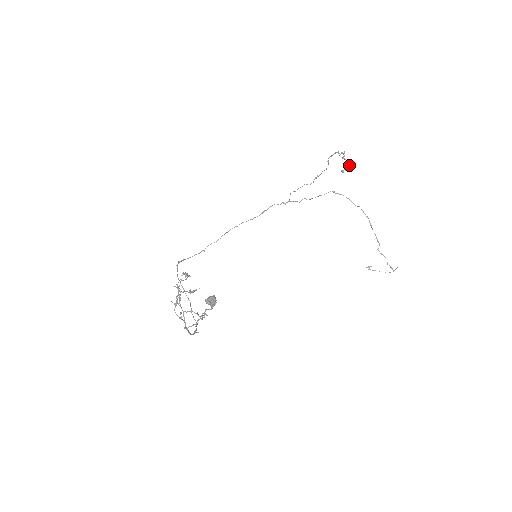
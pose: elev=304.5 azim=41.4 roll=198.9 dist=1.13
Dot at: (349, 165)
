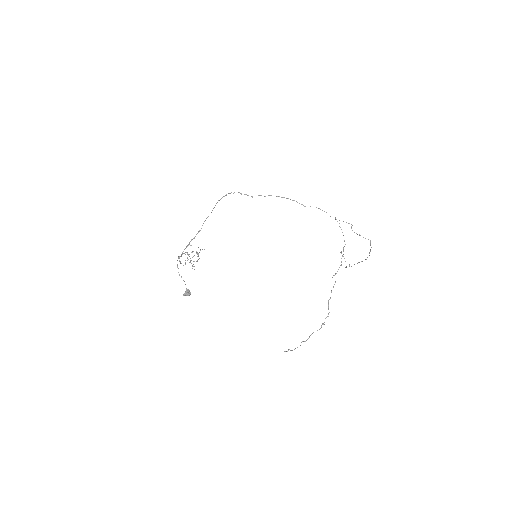
Dot at: occluded
